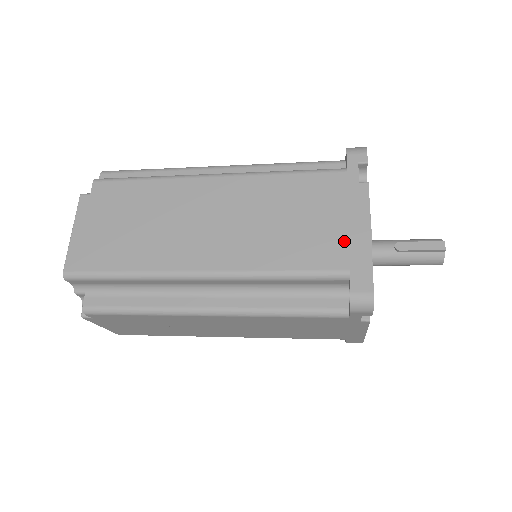
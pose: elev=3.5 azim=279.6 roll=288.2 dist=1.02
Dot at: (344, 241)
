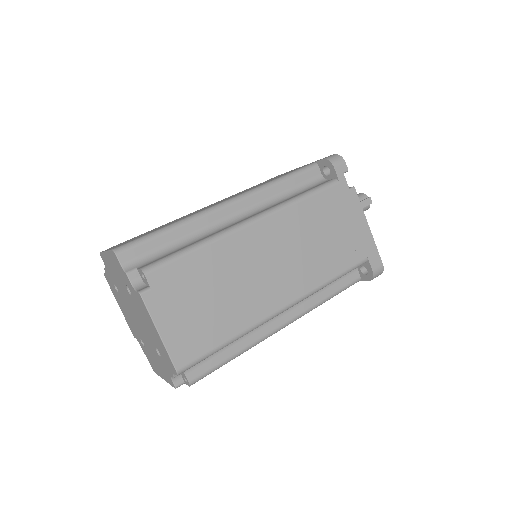
Dot at: (358, 238)
